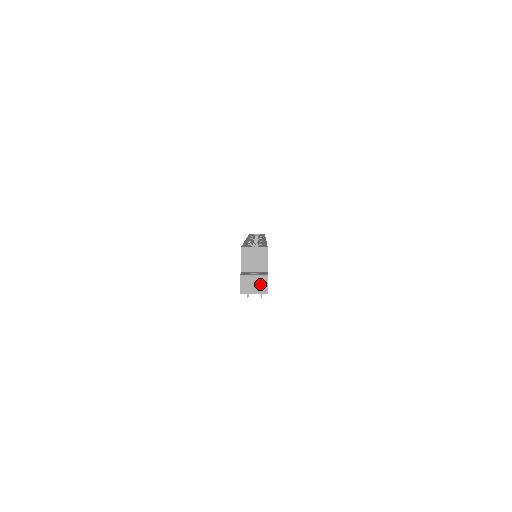
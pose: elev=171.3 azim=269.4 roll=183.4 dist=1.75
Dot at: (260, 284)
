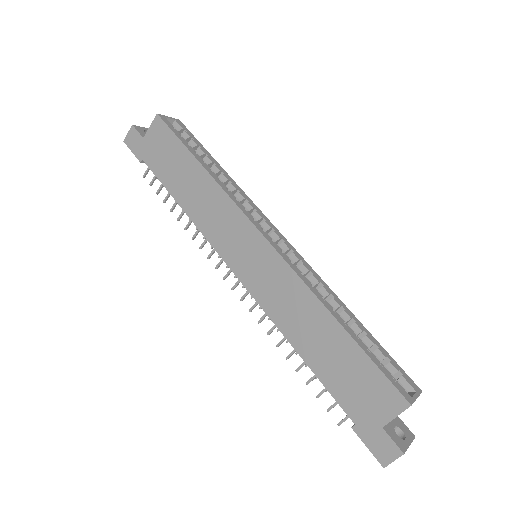
Dot at: occluded
